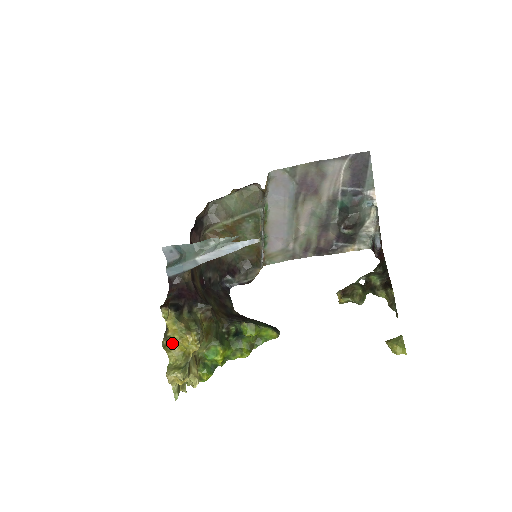
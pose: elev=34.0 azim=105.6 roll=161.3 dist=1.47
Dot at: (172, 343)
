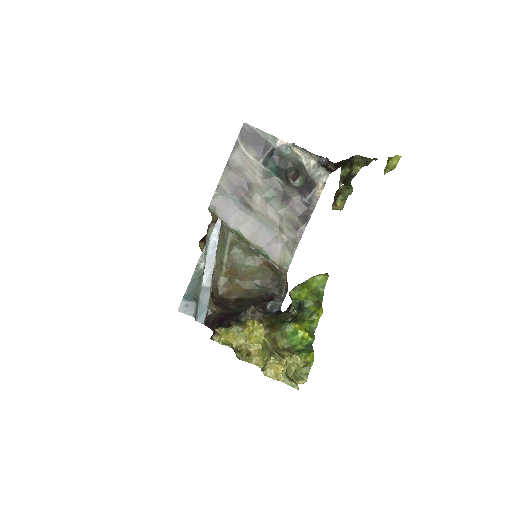
Dot at: (245, 351)
